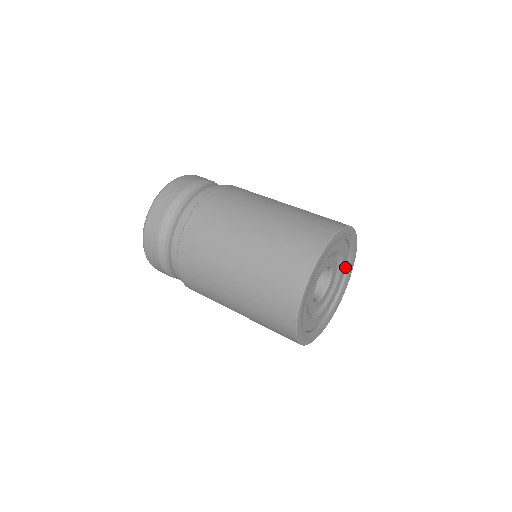
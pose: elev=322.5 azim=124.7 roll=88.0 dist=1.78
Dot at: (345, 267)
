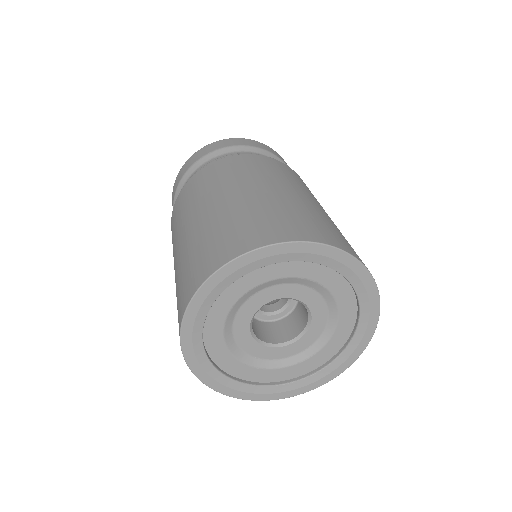
Dot at: (354, 323)
